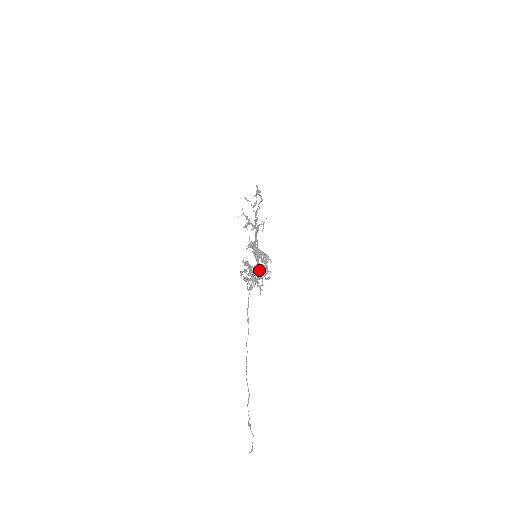
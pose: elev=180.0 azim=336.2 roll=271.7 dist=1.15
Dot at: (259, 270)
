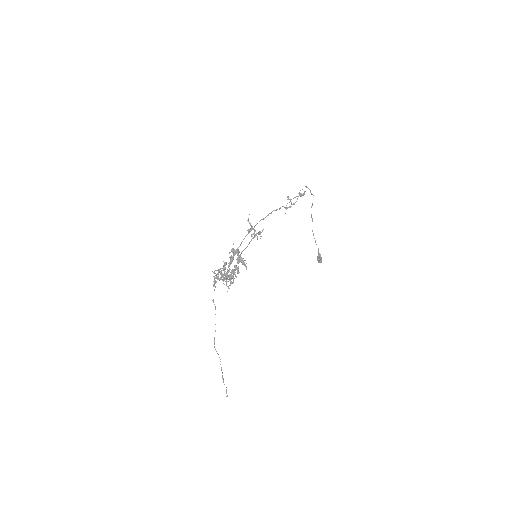
Dot at: (227, 274)
